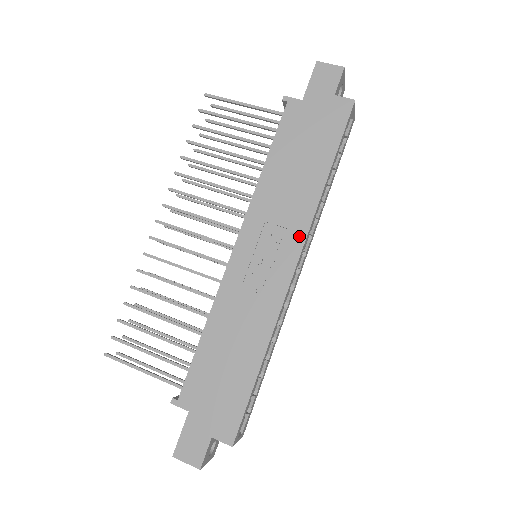
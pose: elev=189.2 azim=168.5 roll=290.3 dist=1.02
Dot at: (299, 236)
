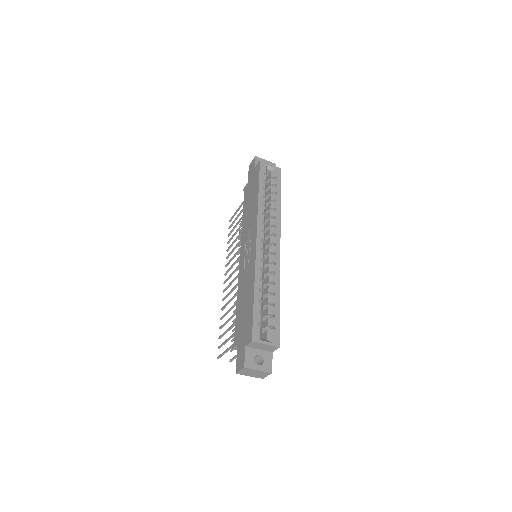
Dot at: (255, 226)
